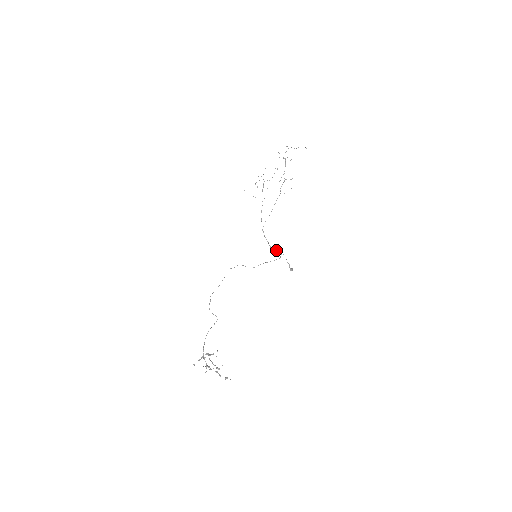
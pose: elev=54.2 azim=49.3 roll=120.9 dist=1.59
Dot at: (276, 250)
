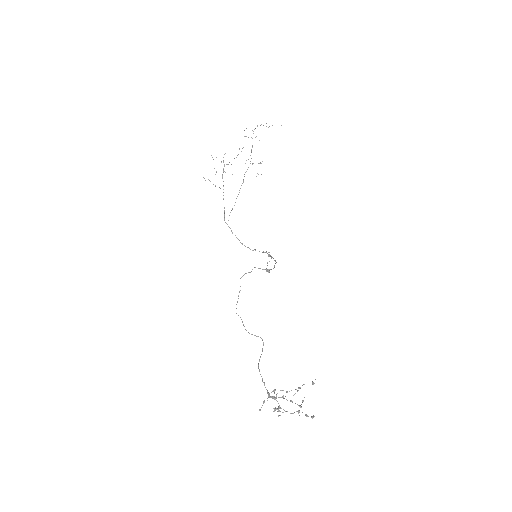
Dot at: occluded
